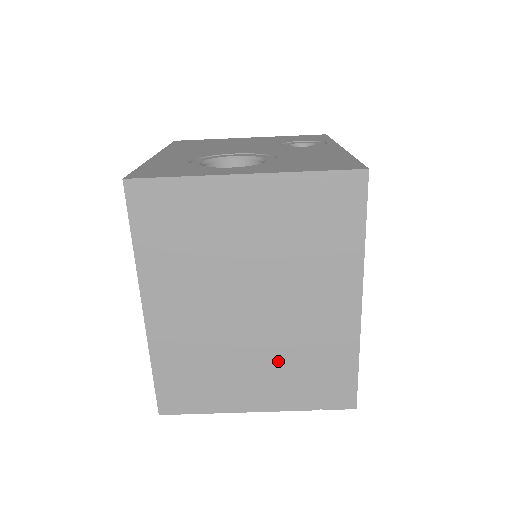
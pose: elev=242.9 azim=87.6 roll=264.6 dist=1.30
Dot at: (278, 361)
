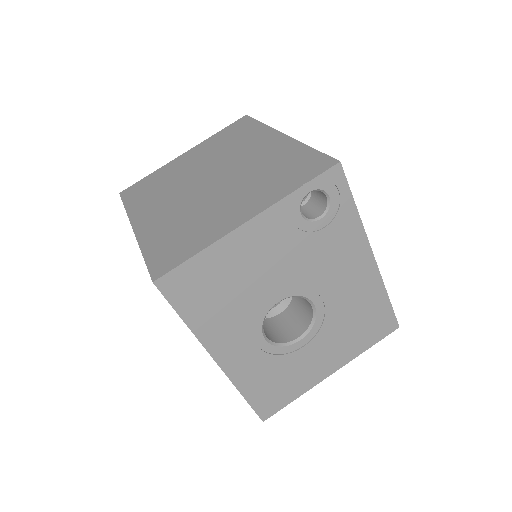
Dot at: (246, 186)
